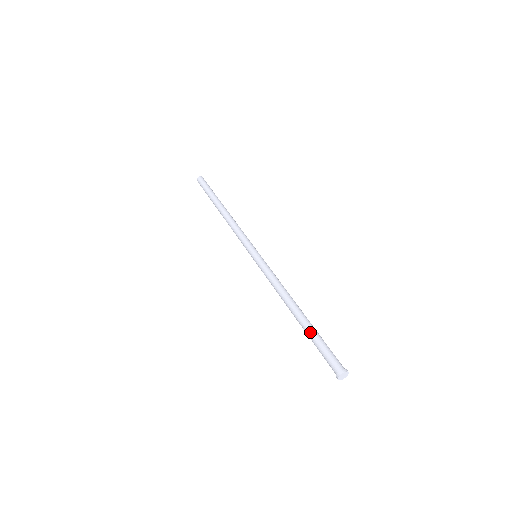
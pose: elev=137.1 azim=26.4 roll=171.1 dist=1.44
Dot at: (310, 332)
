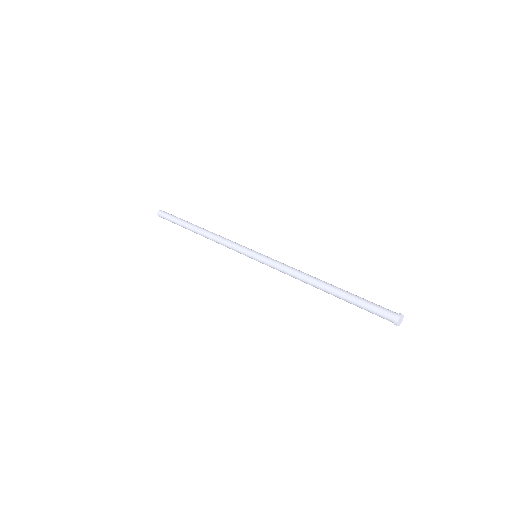
Dot at: (349, 295)
